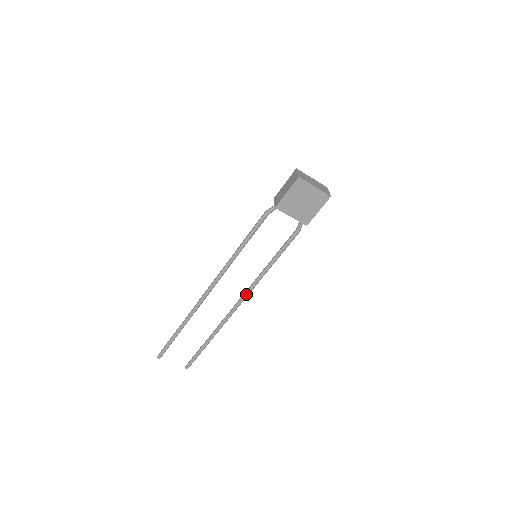
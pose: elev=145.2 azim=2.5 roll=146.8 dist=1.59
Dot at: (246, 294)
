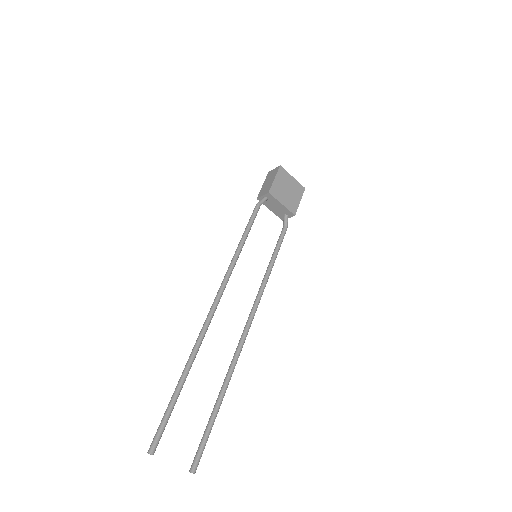
Dot at: (254, 309)
